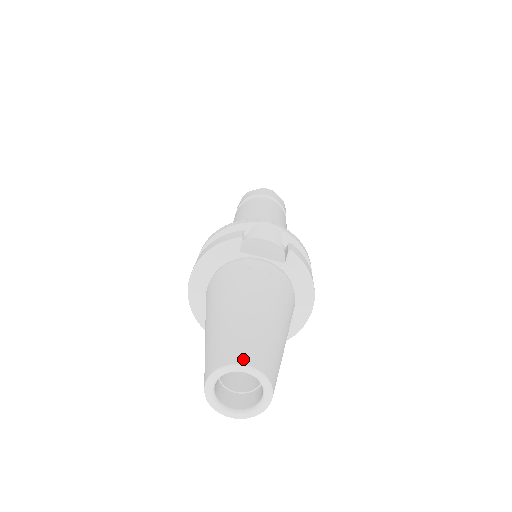
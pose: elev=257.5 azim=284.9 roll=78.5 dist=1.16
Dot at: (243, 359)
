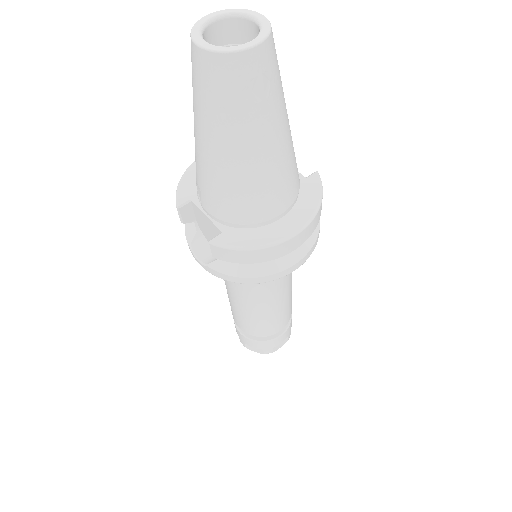
Dot at: occluded
